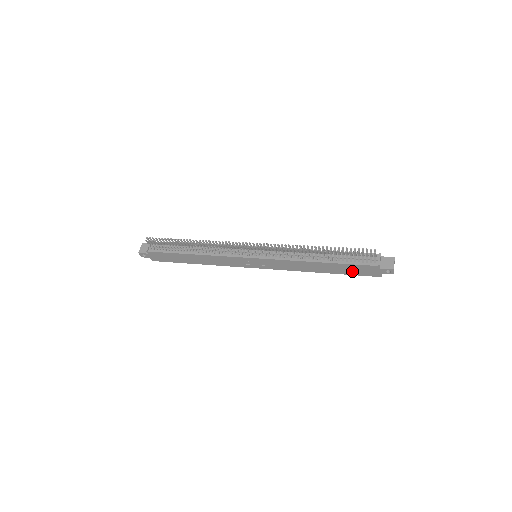
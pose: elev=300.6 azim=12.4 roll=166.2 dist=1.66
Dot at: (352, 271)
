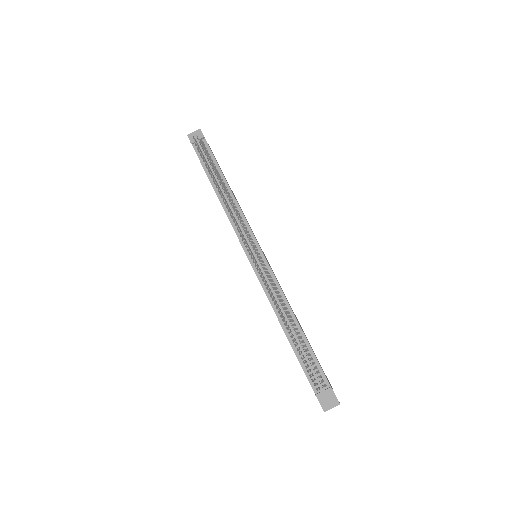
Dot at: occluded
